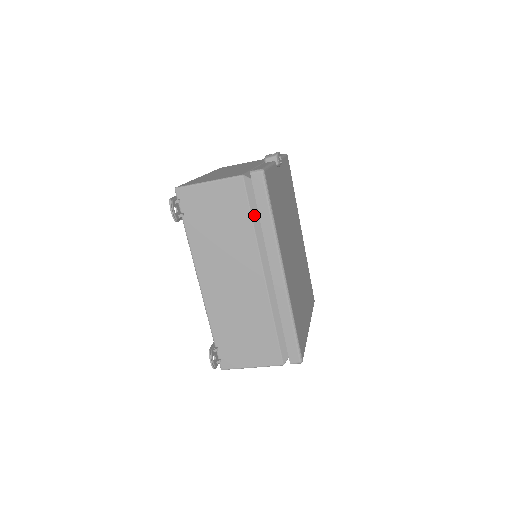
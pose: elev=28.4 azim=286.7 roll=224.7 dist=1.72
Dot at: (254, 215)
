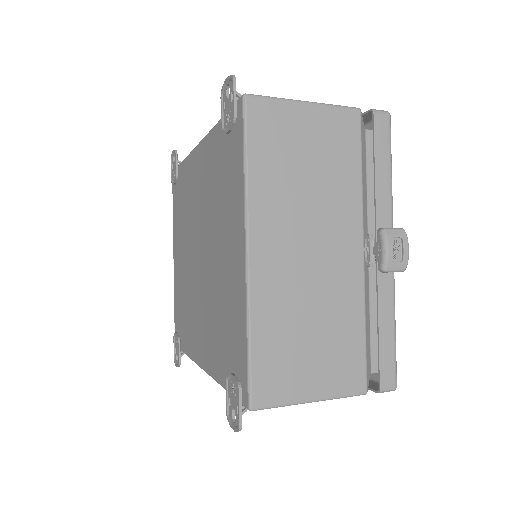
Dot at: occluded
